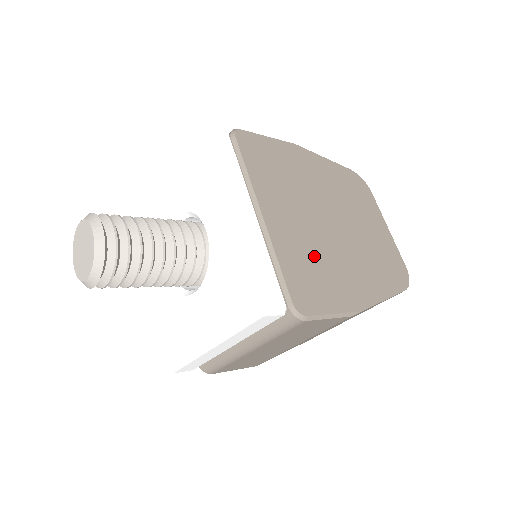
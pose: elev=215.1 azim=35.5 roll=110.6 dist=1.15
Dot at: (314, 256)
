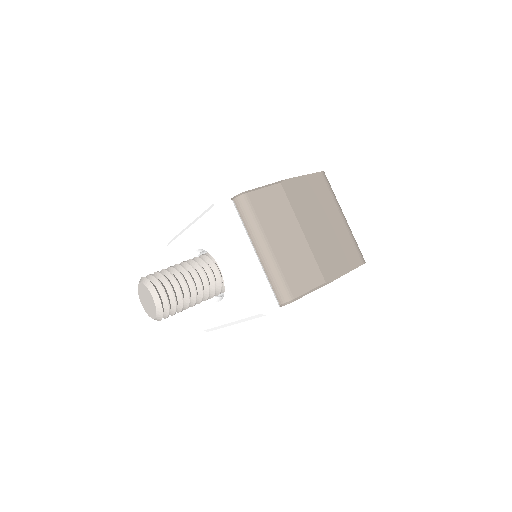
Dot at: occluded
